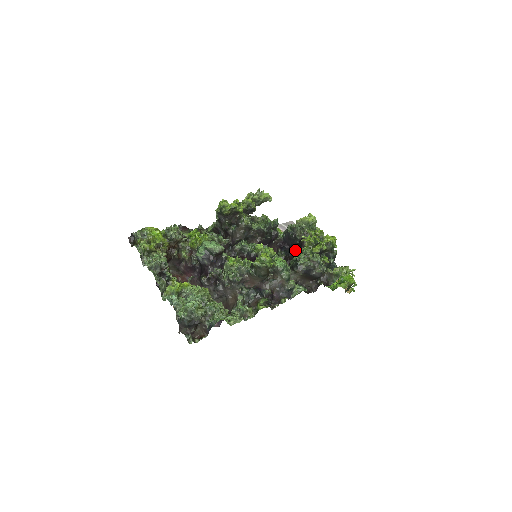
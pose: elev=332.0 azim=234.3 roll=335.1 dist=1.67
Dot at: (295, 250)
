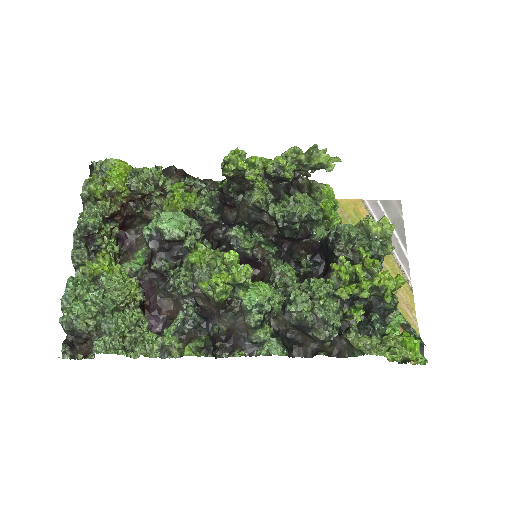
Dot at: occluded
